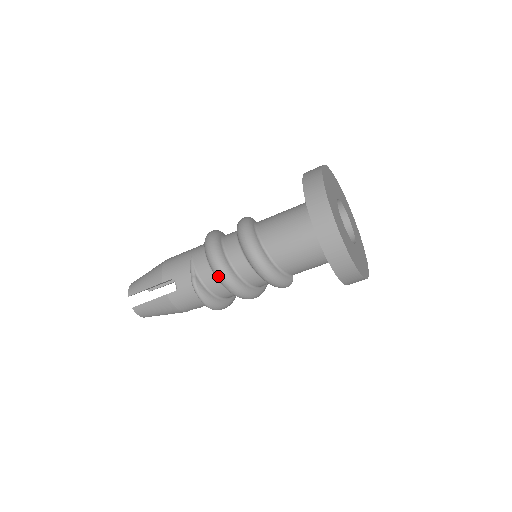
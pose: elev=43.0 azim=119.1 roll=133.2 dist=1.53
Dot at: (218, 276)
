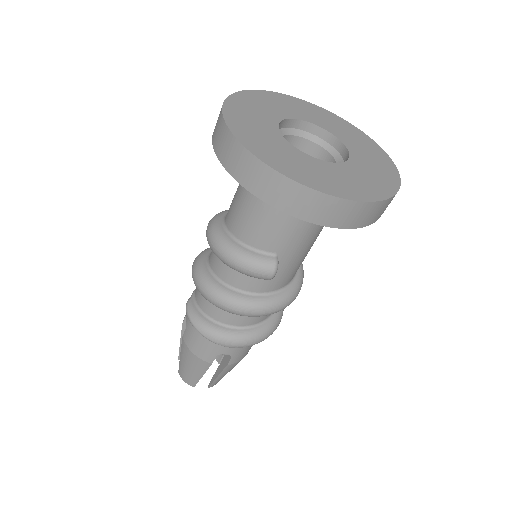
Dot at: (194, 282)
